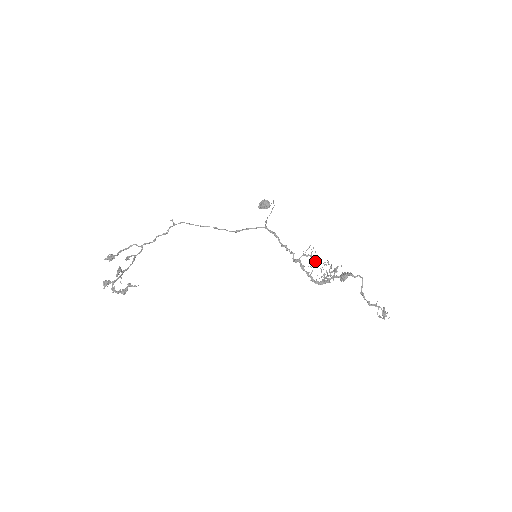
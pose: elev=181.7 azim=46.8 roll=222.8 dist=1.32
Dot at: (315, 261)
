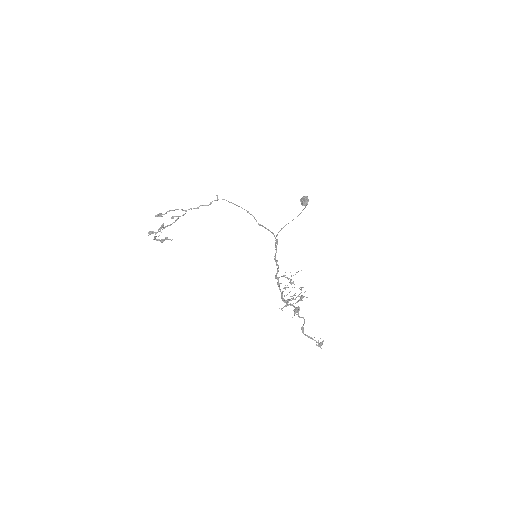
Dot at: (292, 283)
